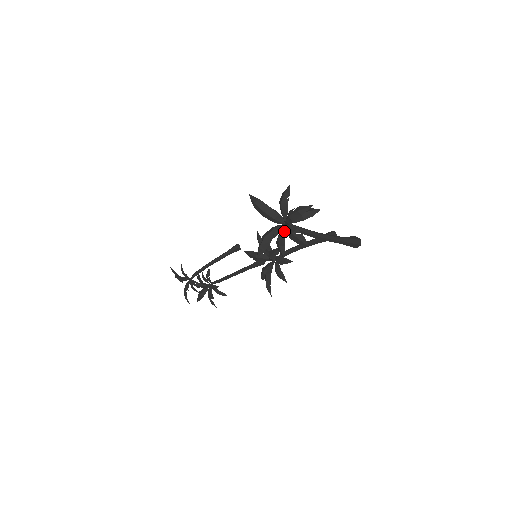
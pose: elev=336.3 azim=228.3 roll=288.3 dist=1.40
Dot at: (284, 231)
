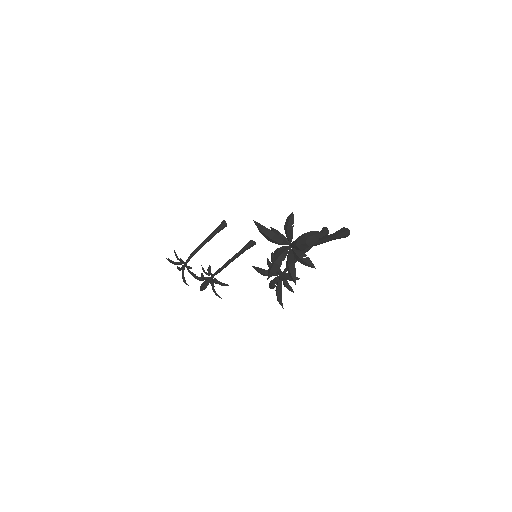
Dot at: (292, 257)
